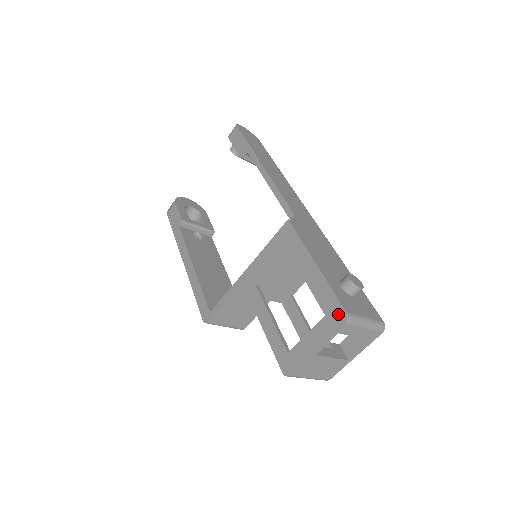
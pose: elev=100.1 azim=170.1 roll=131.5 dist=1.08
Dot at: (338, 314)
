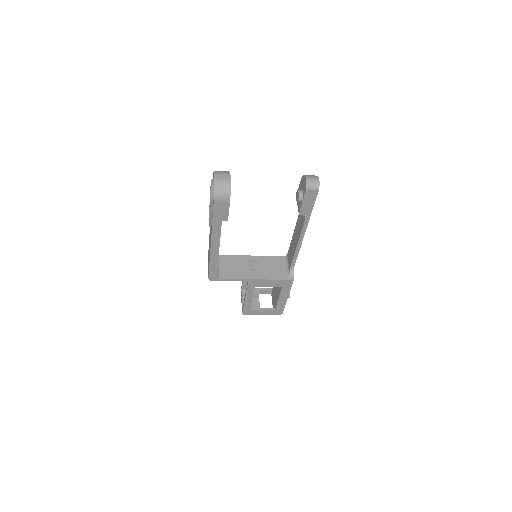
Dot at: (280, 313)
